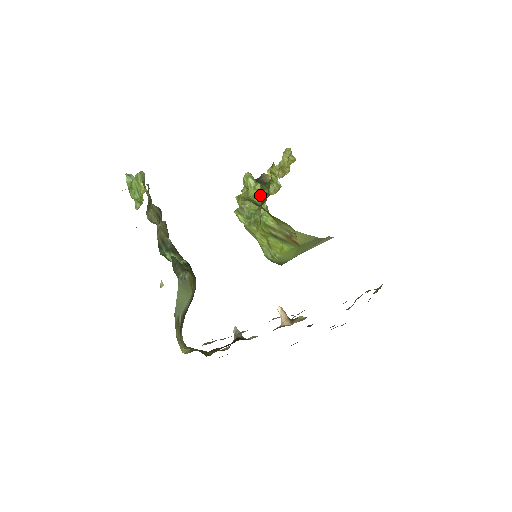
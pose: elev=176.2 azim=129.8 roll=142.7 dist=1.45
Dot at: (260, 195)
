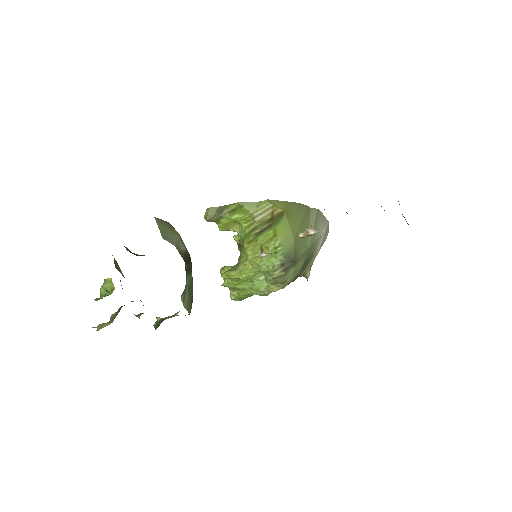
Dot at: occluded
